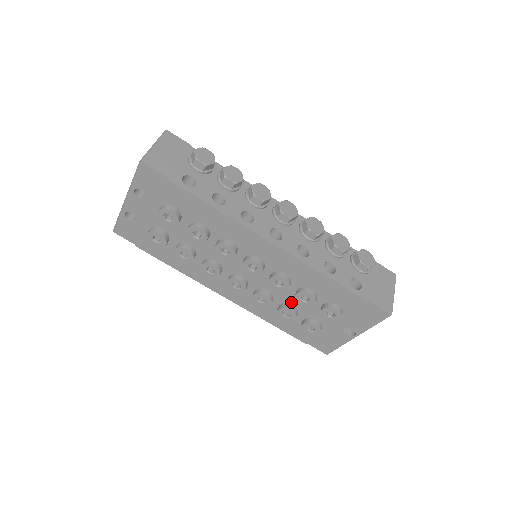
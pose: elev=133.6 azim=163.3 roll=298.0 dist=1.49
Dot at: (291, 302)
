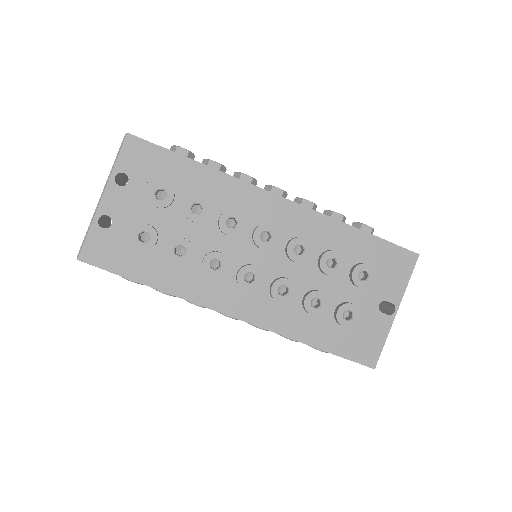
Dot at: (315, 285)
